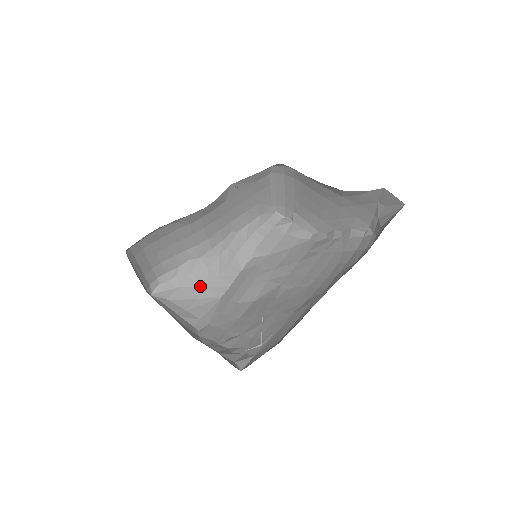
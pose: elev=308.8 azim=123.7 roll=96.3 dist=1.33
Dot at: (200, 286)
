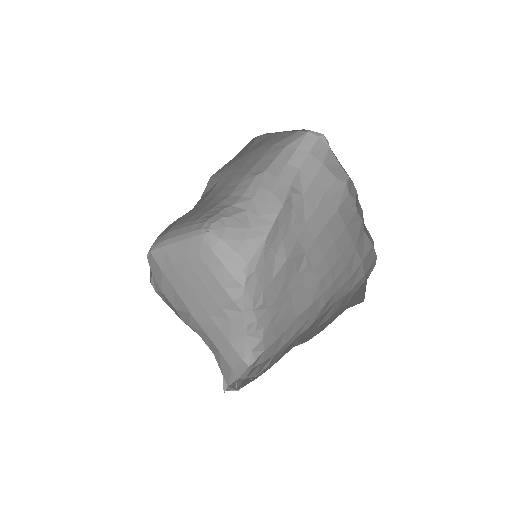
Dot at: (244, 227)
